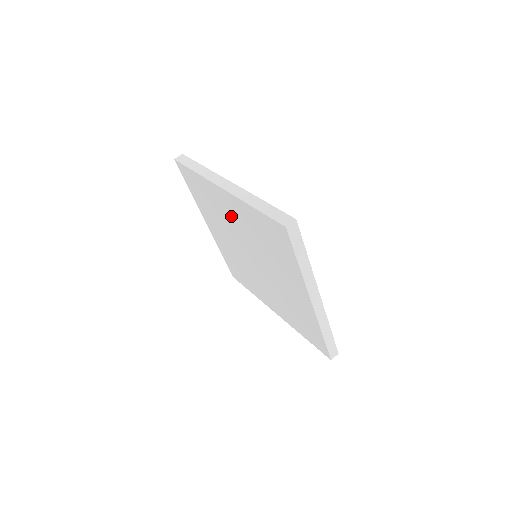
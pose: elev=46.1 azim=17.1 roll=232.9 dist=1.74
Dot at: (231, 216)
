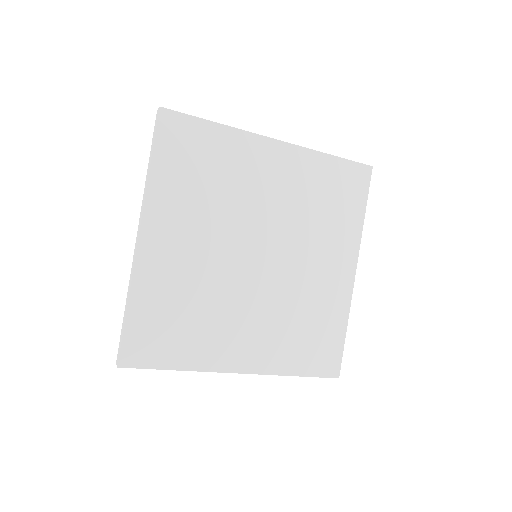
Dot at: occluded
